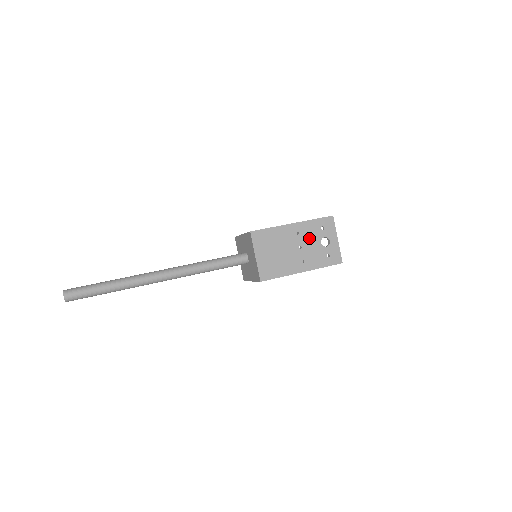
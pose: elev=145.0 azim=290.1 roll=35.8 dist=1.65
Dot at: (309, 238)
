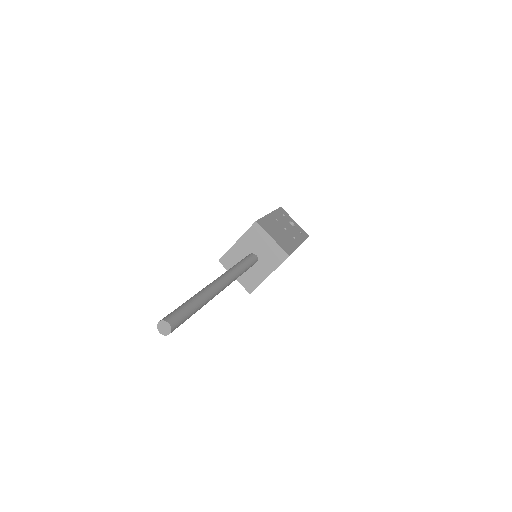
Dot at: (284, 222)
